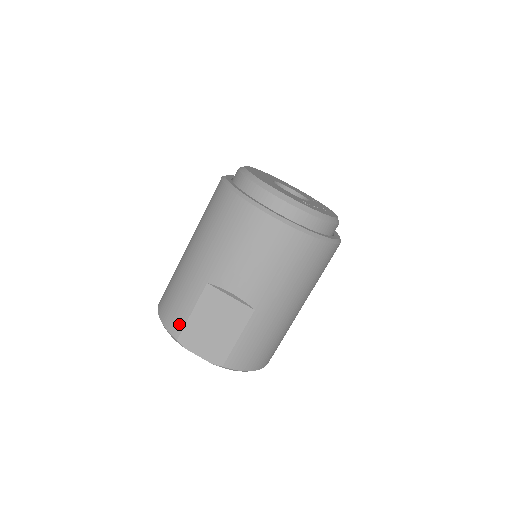
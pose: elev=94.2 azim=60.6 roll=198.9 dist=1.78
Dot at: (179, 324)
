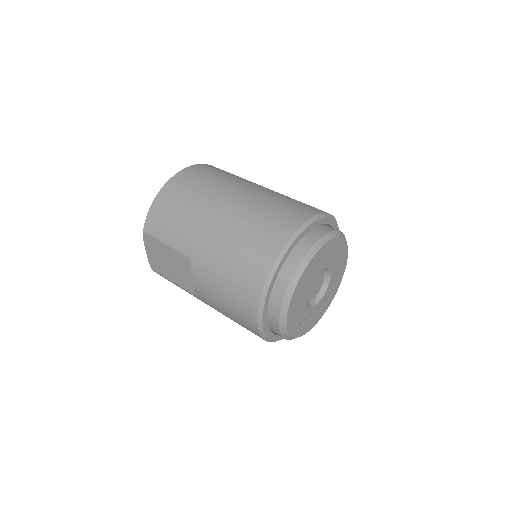
Dot at: (154, 231)
